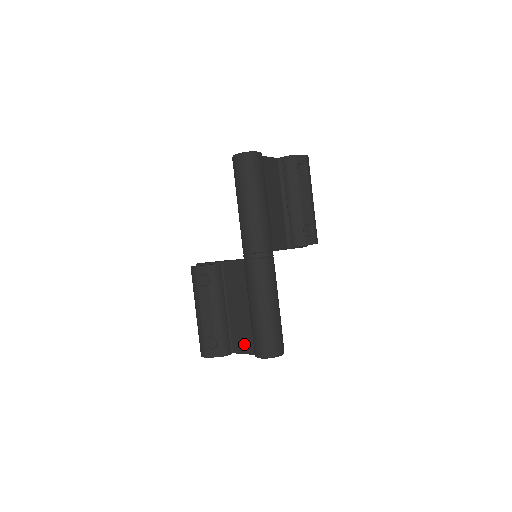
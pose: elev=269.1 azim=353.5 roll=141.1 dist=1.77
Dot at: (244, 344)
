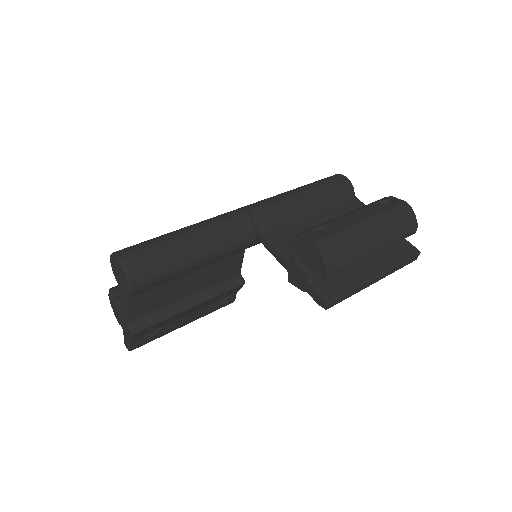
Dot at: occluded
